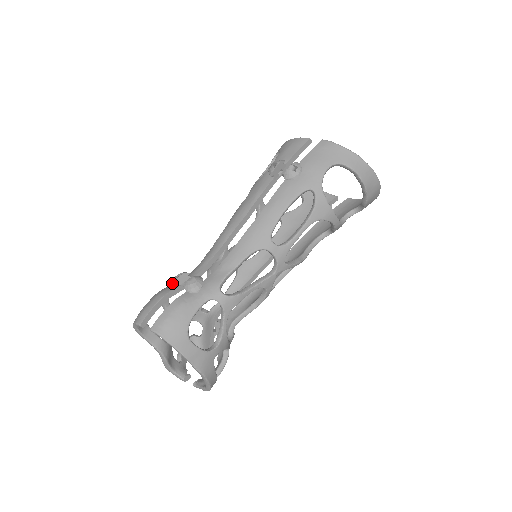
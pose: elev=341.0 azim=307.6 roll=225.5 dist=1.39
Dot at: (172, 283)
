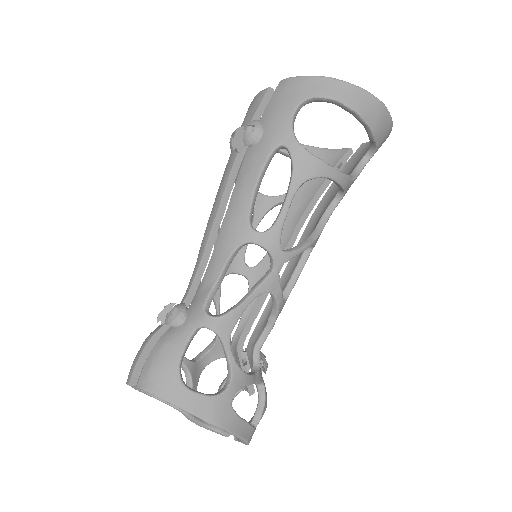
Dot at: (157, 322)
